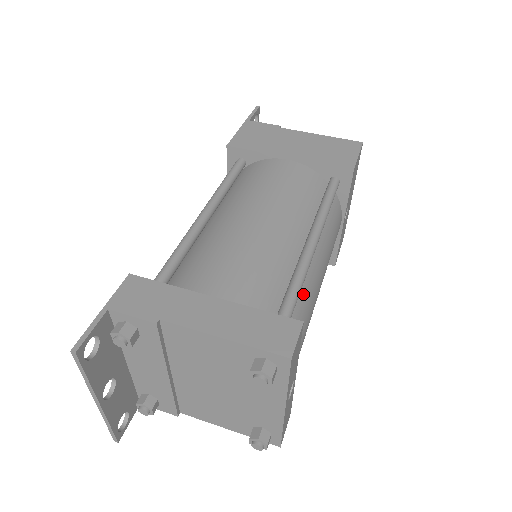
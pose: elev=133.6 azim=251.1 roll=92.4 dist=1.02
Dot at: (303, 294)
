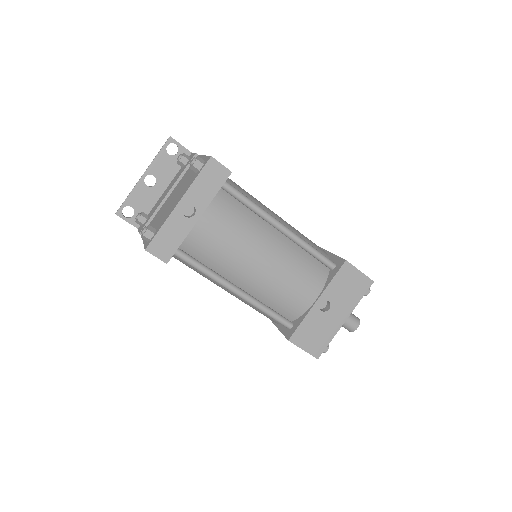
Dot at: (248, 220)
